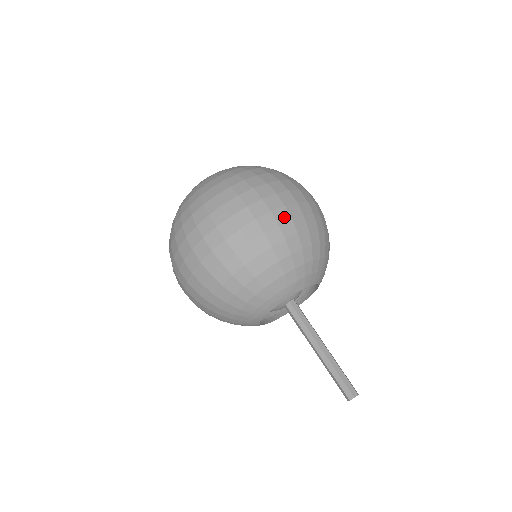
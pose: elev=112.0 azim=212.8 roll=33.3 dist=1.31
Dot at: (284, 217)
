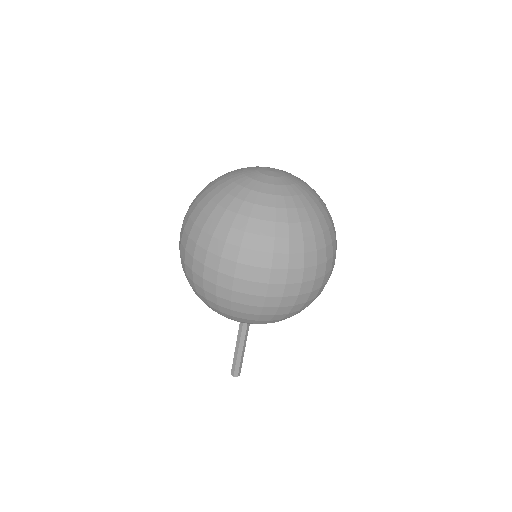
Dot at: (257, 303)
